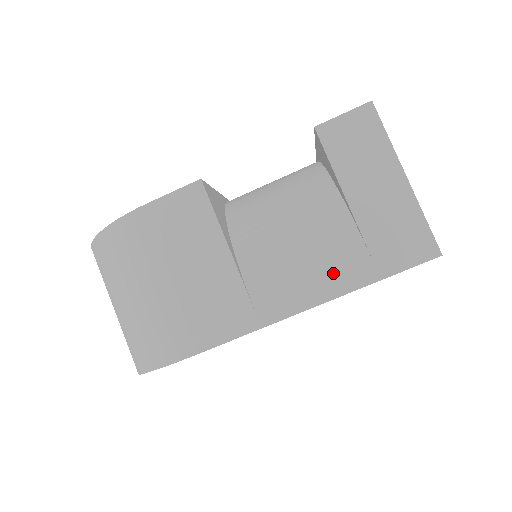
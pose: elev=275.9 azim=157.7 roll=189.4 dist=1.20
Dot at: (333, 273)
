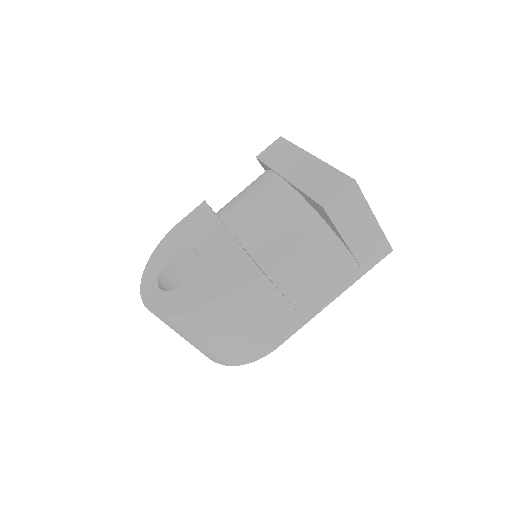
Dot at: (341, 281)
